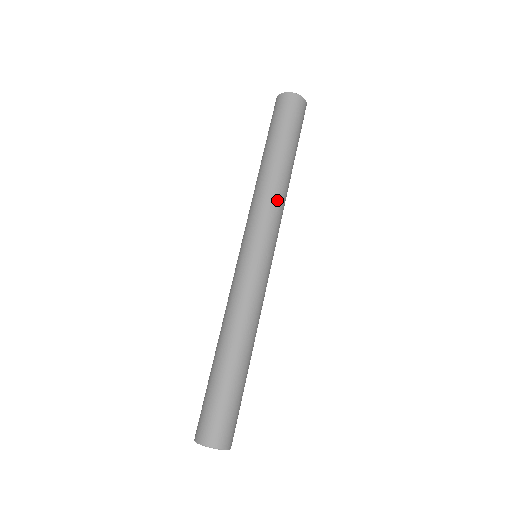
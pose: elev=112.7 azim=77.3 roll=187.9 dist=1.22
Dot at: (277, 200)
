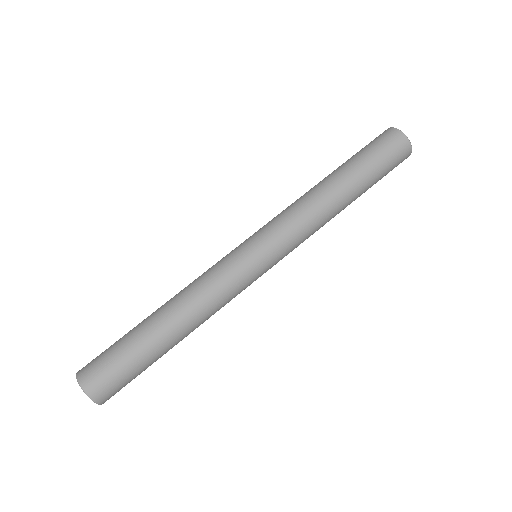
Dot at: (312, 219)
